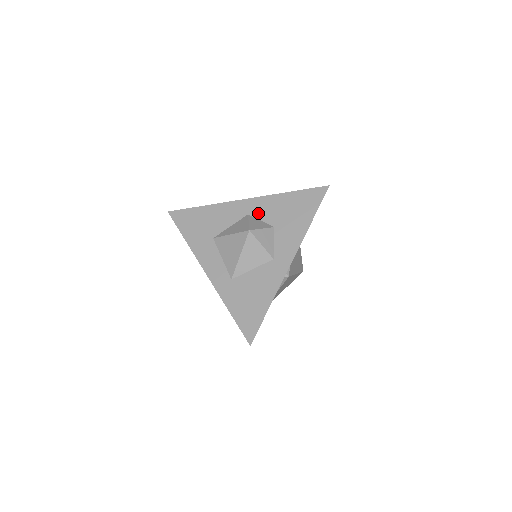
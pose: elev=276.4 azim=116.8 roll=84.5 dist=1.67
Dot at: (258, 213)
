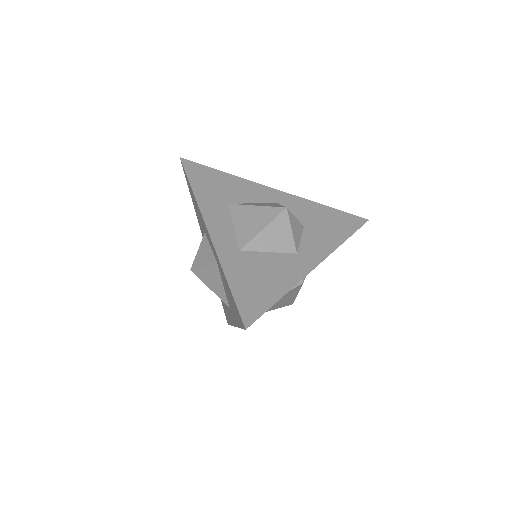
Dot at: (288, 207)
